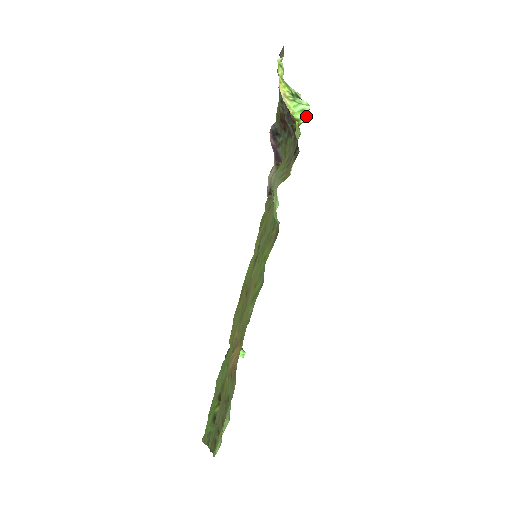
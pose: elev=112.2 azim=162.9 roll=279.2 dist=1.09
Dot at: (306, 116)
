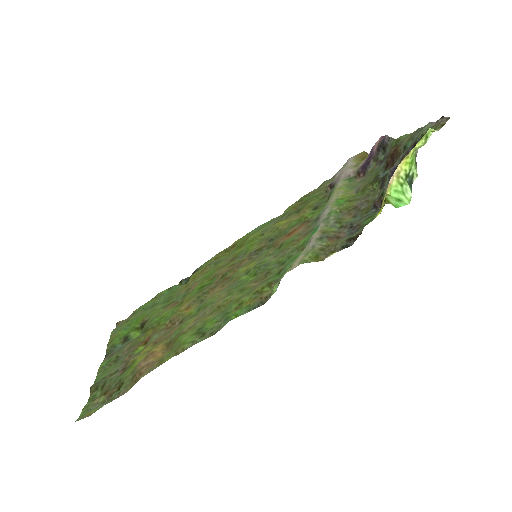
Dot at: (399, 206)
